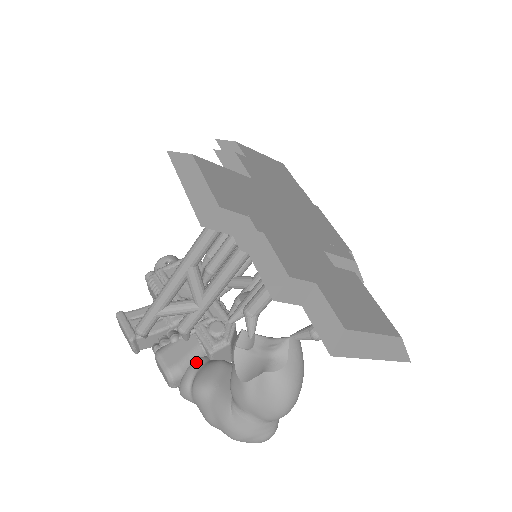
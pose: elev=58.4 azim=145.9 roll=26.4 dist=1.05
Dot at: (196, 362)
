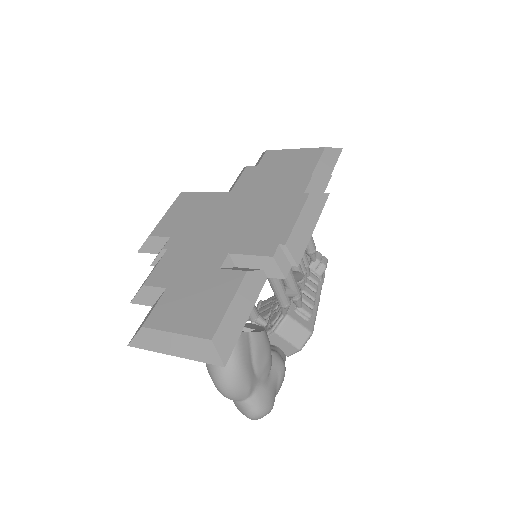
Dot at: occluded
